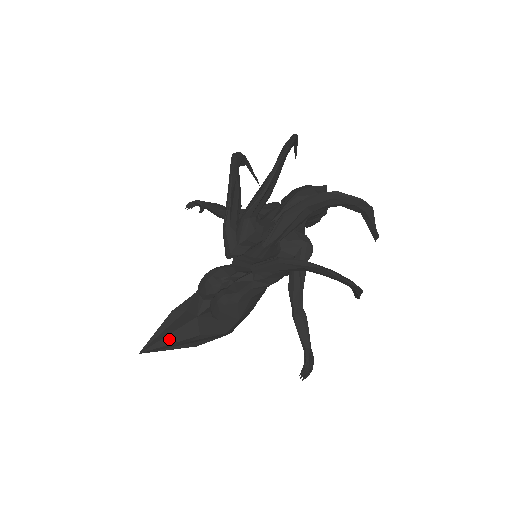
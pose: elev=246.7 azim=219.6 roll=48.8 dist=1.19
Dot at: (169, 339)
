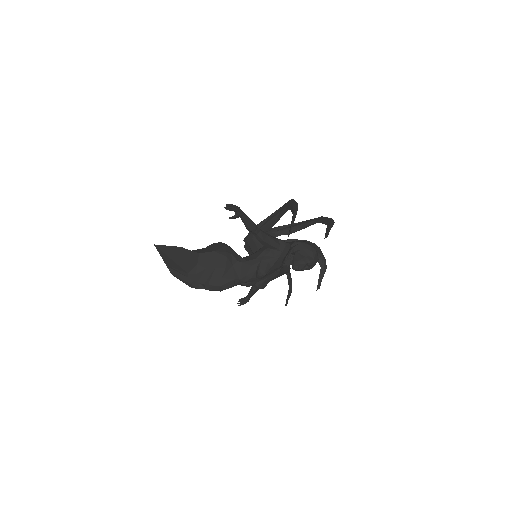
Dot at: occluded
